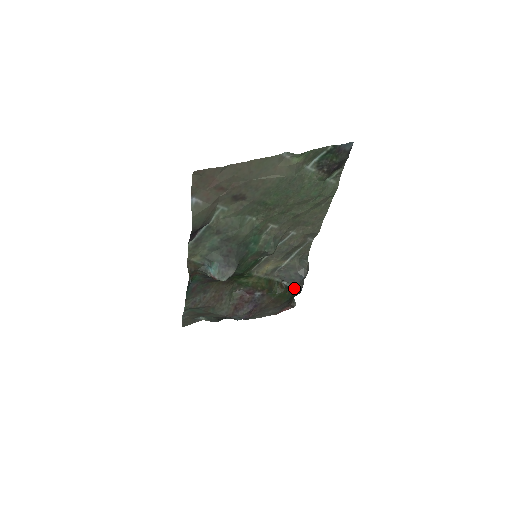
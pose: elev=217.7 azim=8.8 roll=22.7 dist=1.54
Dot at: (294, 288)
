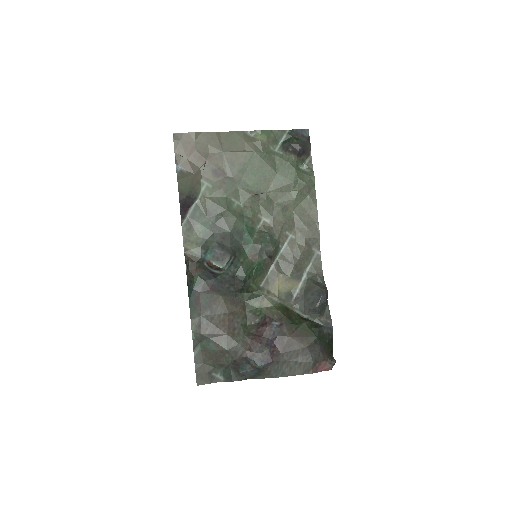
Dot at: (321, 324)
